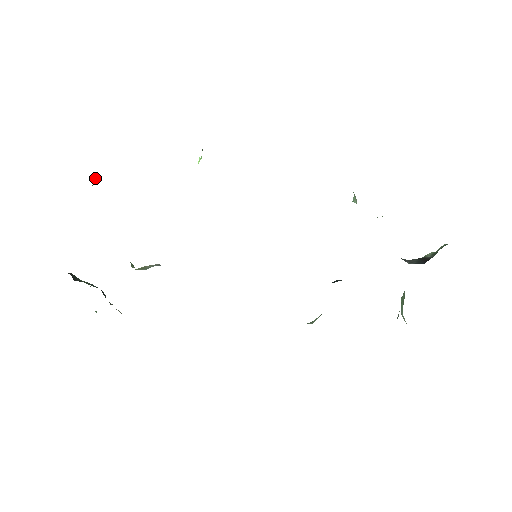
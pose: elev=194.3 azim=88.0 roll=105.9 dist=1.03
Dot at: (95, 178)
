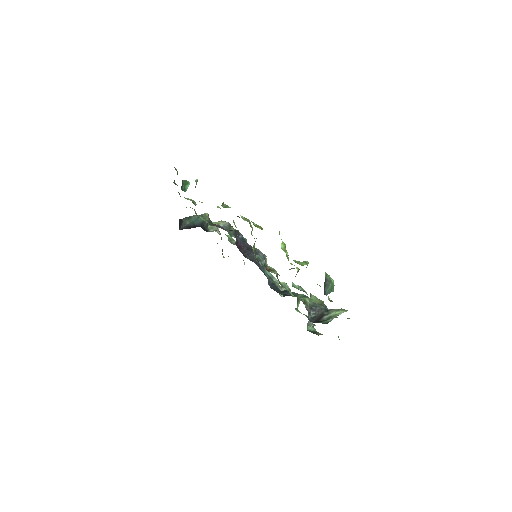
Dot at: (187, 184)
